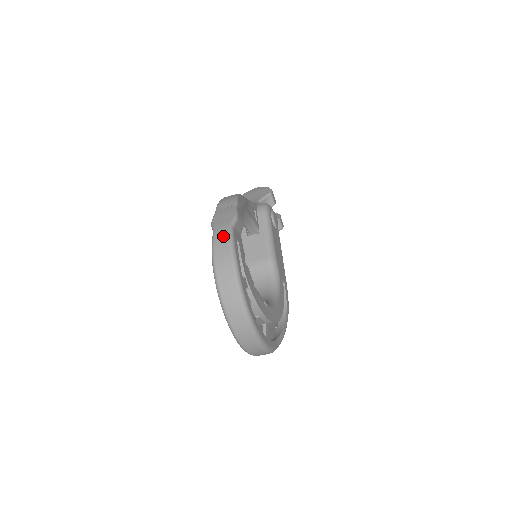
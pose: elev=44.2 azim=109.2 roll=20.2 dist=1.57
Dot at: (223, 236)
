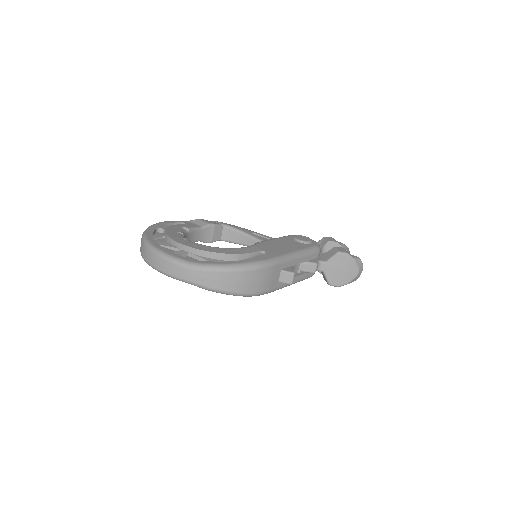
Dot at: occluded
